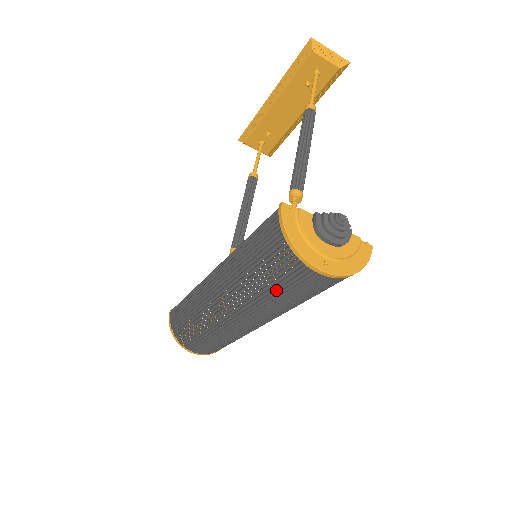
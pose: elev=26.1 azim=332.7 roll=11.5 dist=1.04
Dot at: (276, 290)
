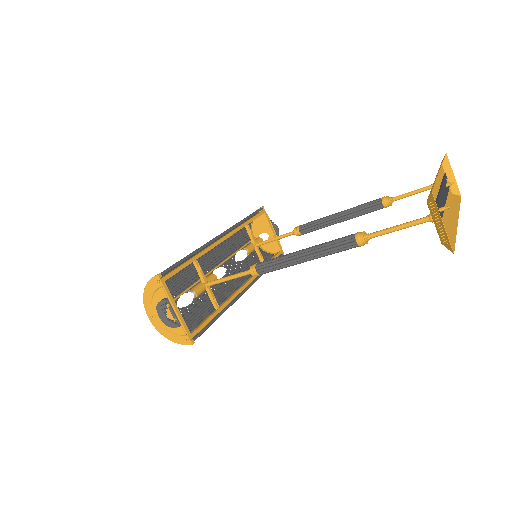
Dot at: (174, 289)
